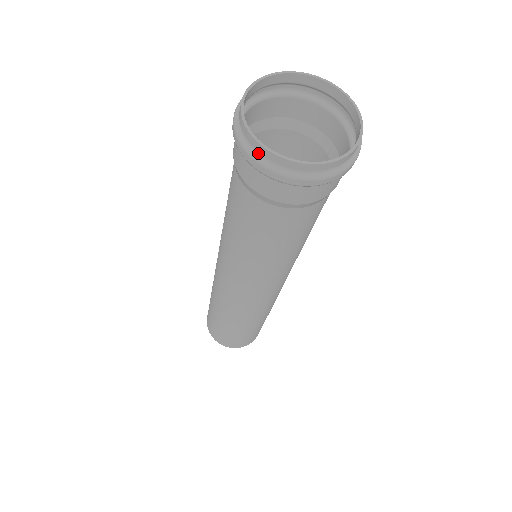
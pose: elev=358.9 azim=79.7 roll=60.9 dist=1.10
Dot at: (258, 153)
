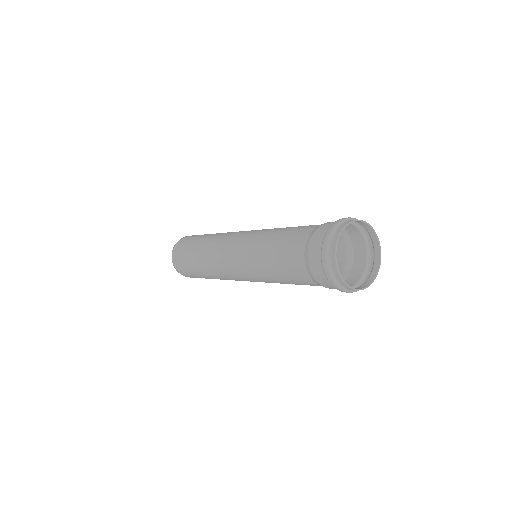
Dot at: (340, 284)
